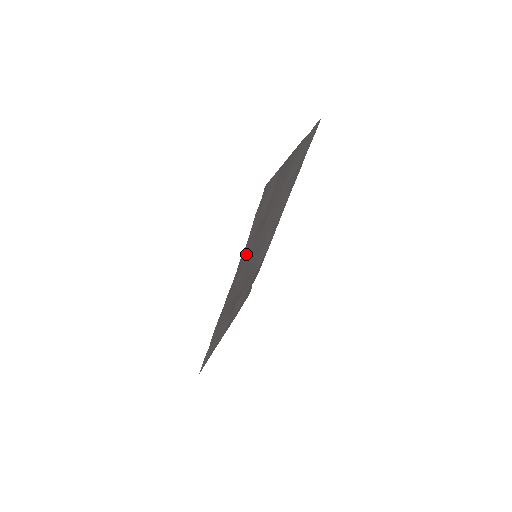
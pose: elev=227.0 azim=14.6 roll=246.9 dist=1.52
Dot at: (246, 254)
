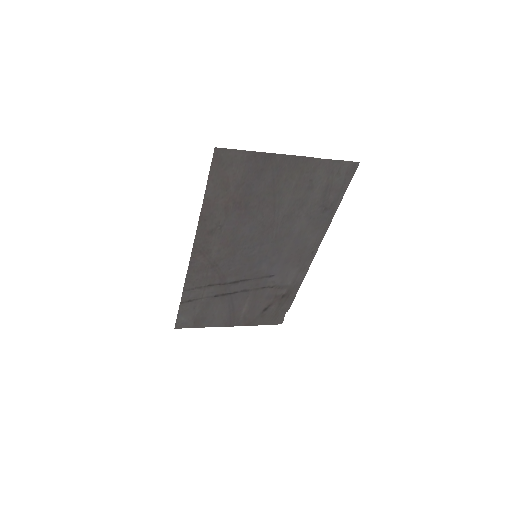
Dot at: (214, 221)
